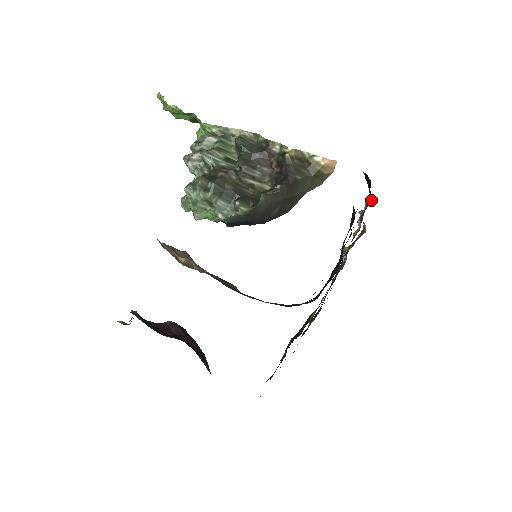
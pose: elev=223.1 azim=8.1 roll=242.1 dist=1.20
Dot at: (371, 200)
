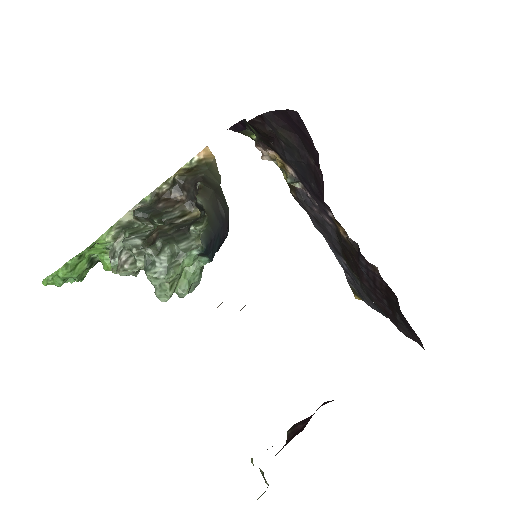
Dot at: (255, 137)
